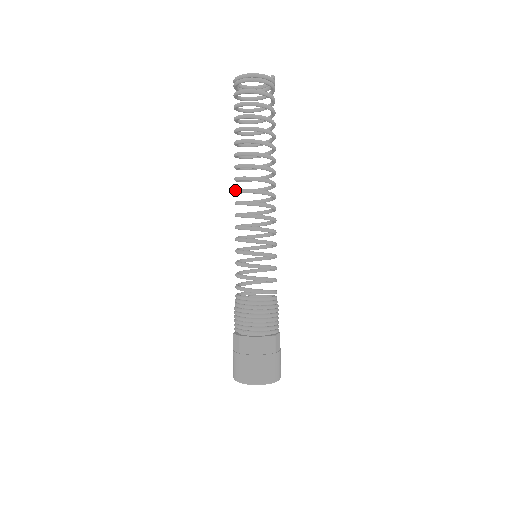
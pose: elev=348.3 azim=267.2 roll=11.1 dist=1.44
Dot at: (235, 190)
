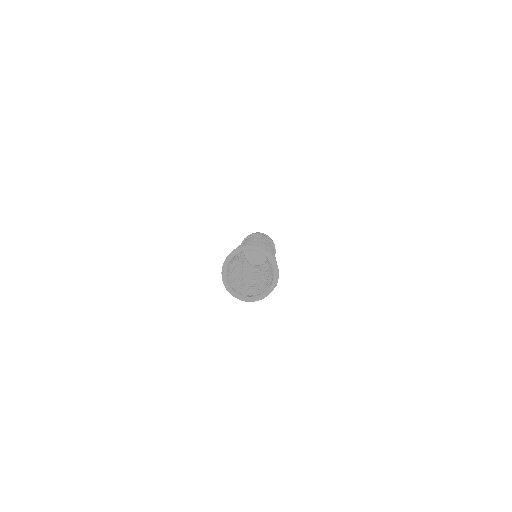
Dot at: occluded
